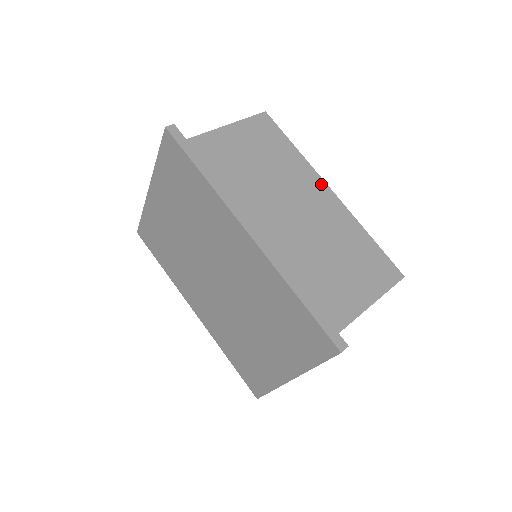
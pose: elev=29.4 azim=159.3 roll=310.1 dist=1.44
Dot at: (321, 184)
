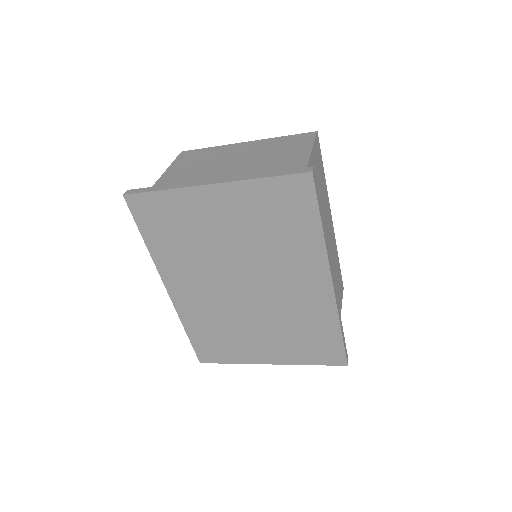
Dot at: (330, 213)
